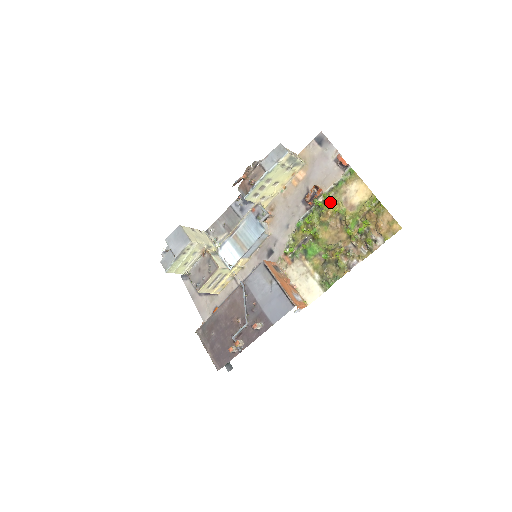
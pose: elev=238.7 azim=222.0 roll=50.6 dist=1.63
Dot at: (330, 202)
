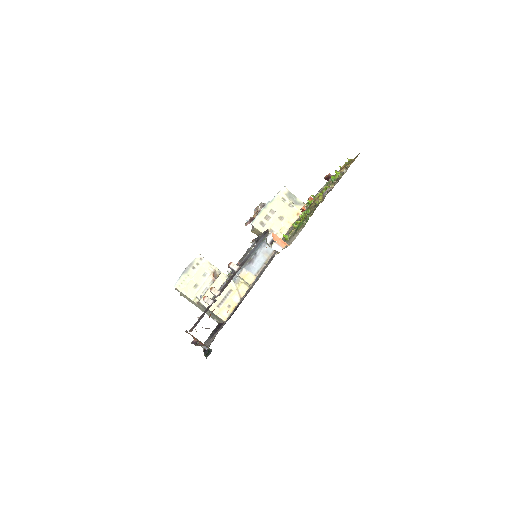
Dot at: occluded
